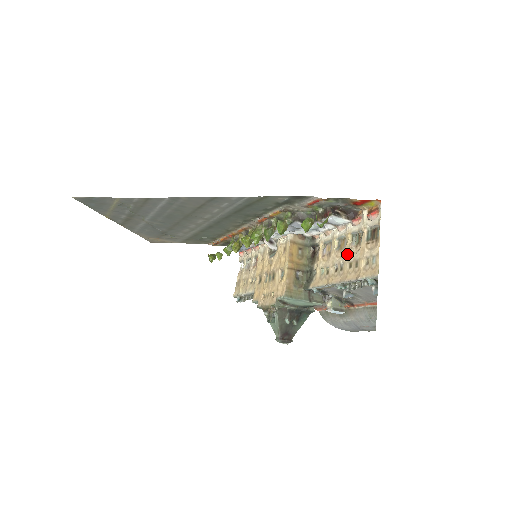
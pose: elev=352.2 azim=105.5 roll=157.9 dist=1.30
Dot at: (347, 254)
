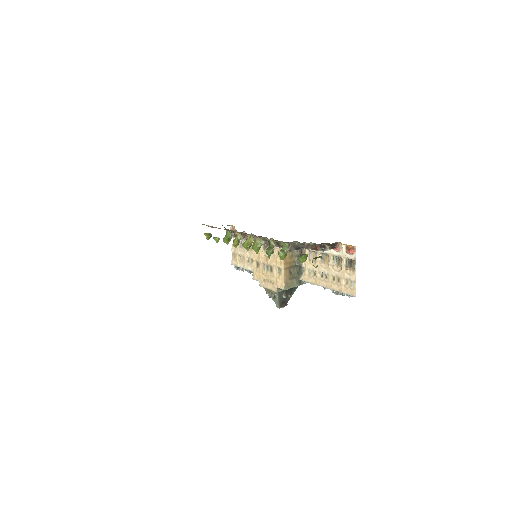
Dot at: (330, 270)
